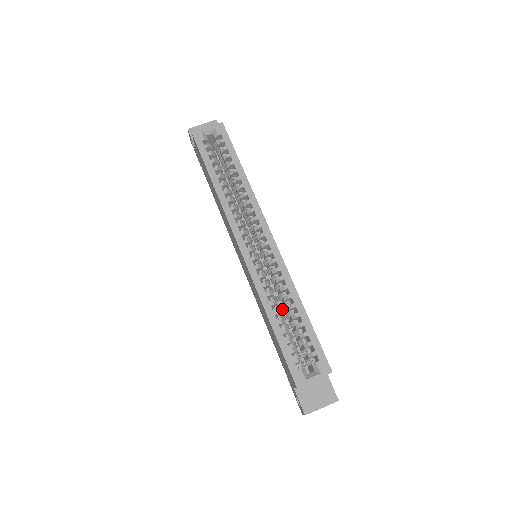
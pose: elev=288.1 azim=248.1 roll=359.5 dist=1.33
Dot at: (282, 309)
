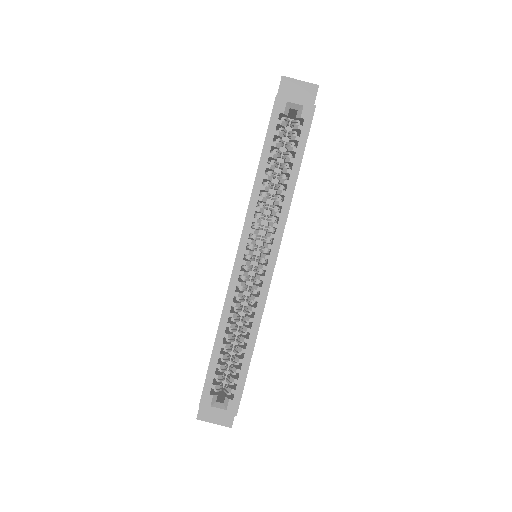
Dot at: occluded
